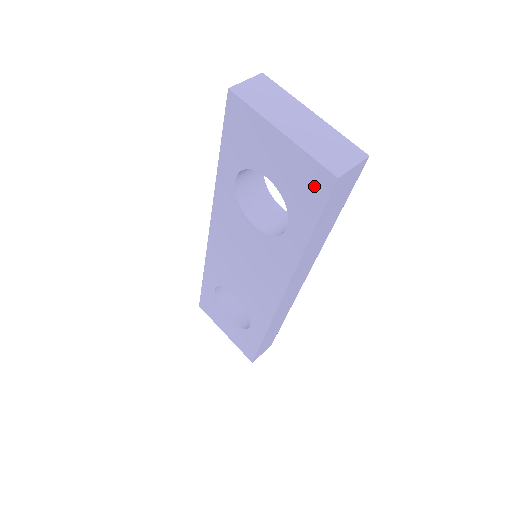
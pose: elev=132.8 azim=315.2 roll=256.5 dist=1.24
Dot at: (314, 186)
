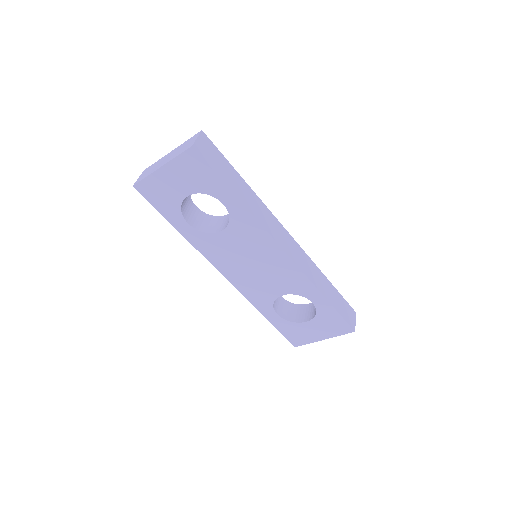
Dot at: (196, 165)
